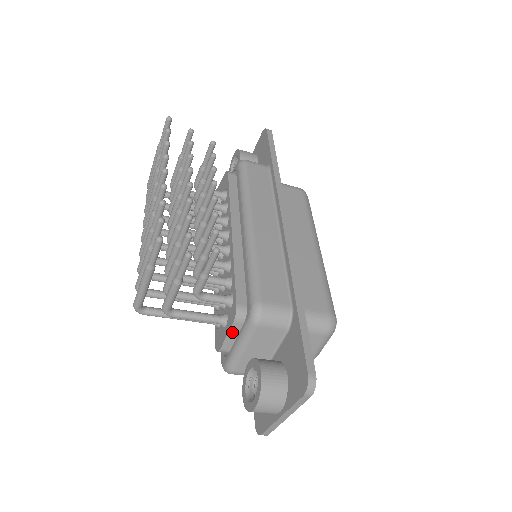
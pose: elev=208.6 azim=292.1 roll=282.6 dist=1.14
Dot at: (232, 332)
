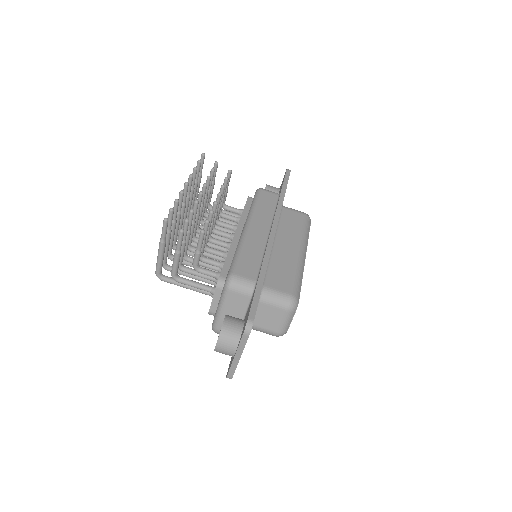
Dot at: (216, 297)
